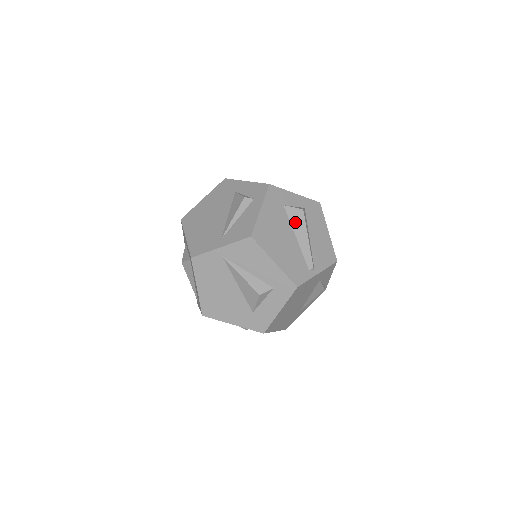
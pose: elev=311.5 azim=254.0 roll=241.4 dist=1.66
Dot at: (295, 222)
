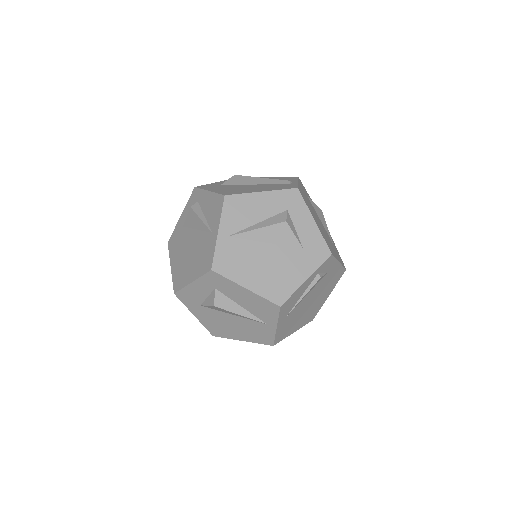
Dot at: (241, 182)
